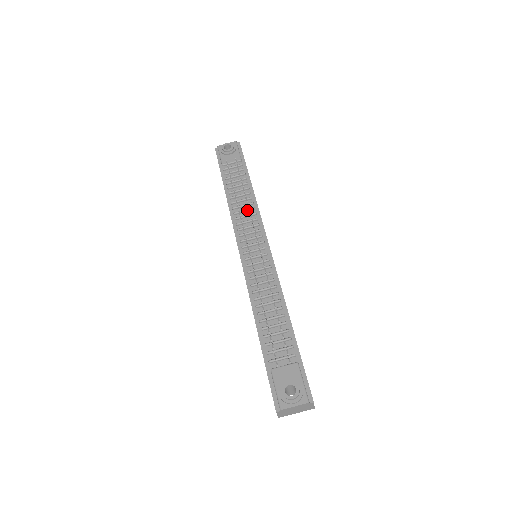
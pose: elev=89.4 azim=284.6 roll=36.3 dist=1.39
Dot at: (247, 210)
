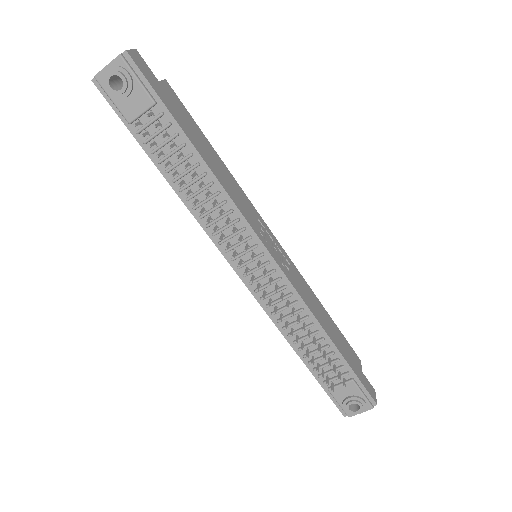
Dot at: (216, 209)
